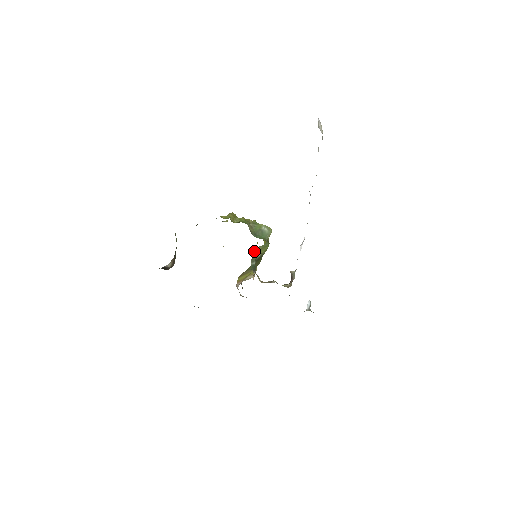
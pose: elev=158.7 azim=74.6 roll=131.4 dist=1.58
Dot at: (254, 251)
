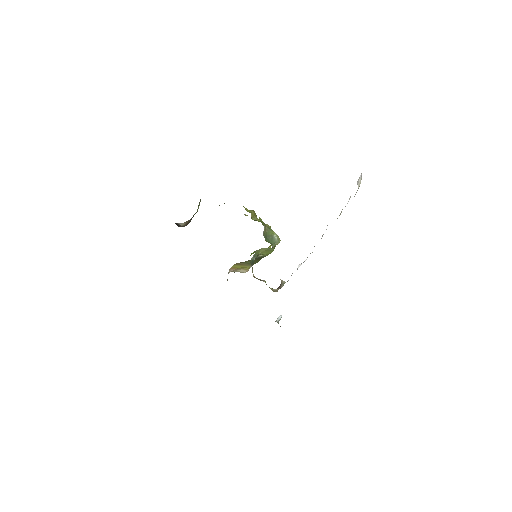
Dot at: (259, 249)
